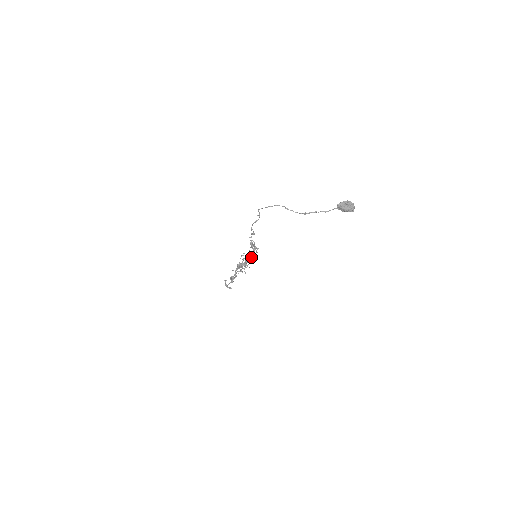
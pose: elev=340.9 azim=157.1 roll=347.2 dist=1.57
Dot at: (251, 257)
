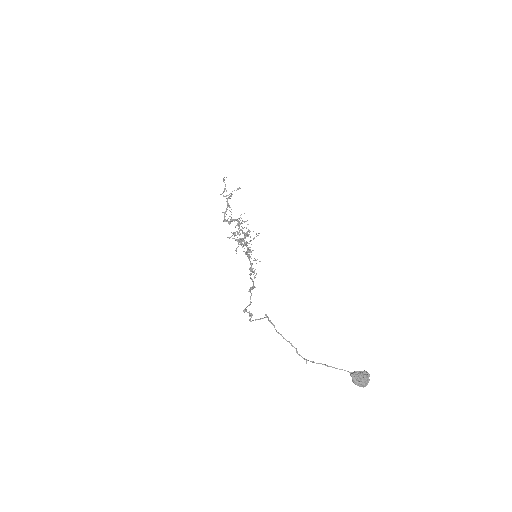
Dot at: occluded
